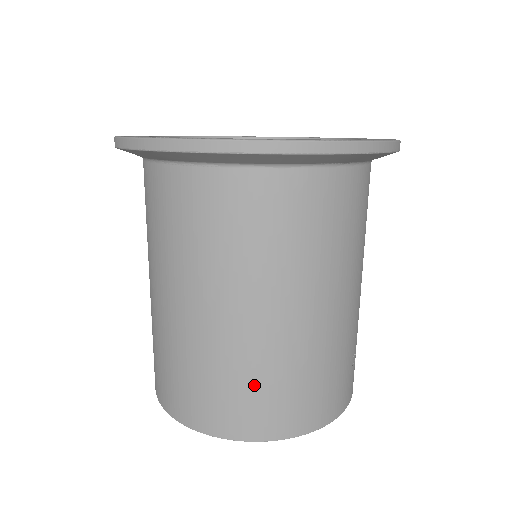
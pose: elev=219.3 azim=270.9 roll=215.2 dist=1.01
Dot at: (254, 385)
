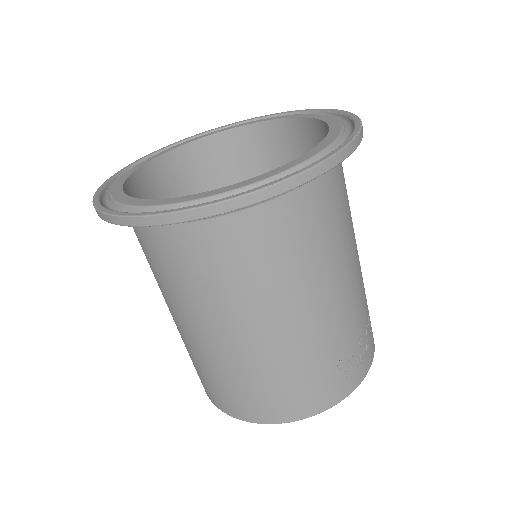
Dot at: (223, 382)
